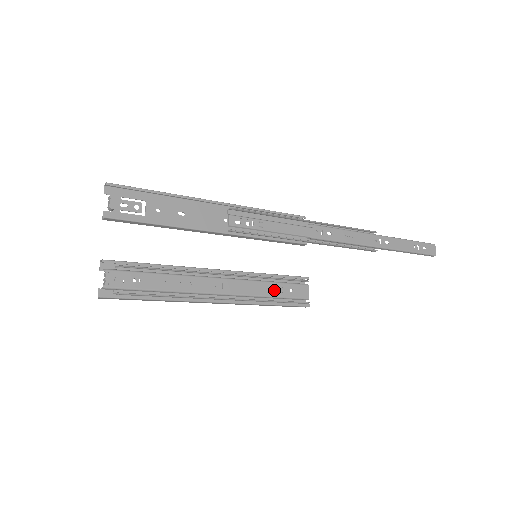
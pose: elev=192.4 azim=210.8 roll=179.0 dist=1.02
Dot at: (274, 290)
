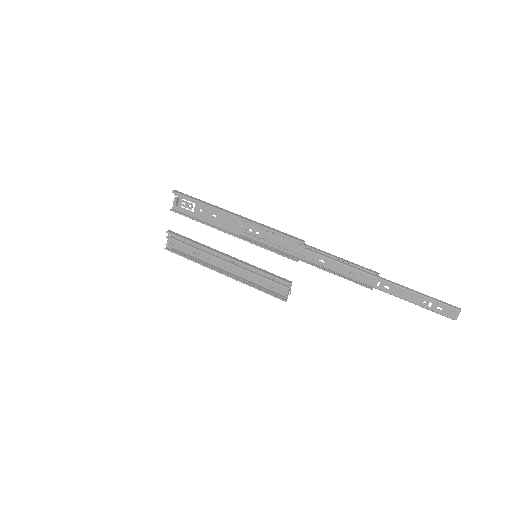
Dot at: (260, 282)
